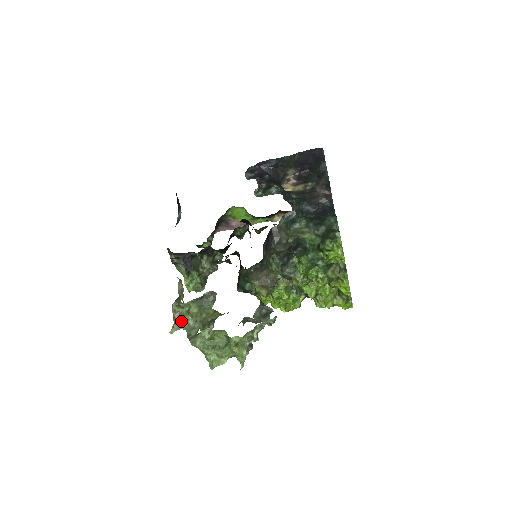
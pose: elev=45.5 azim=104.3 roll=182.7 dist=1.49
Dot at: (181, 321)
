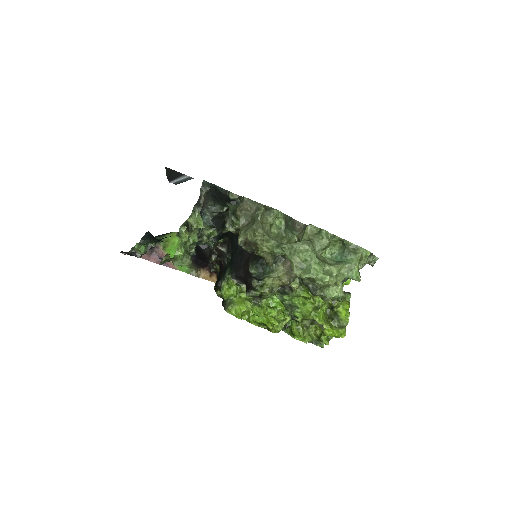
Dot at: (265, 230)
